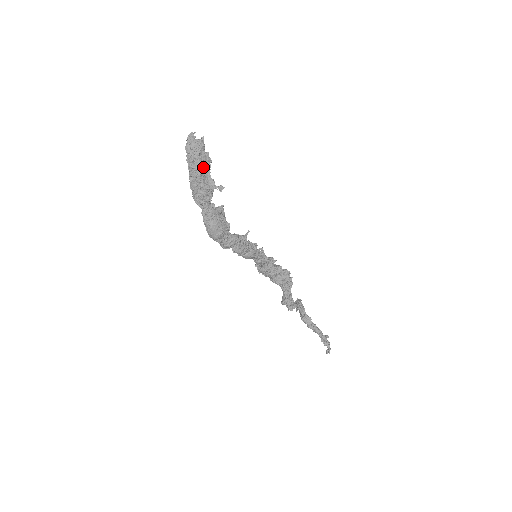
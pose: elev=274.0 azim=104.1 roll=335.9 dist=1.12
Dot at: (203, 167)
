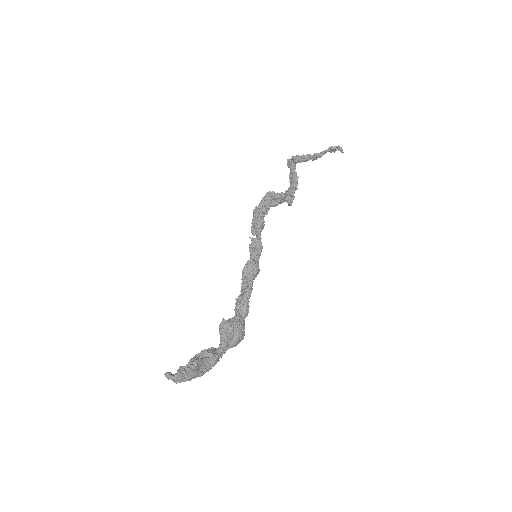
Dot at: (198, 368)
